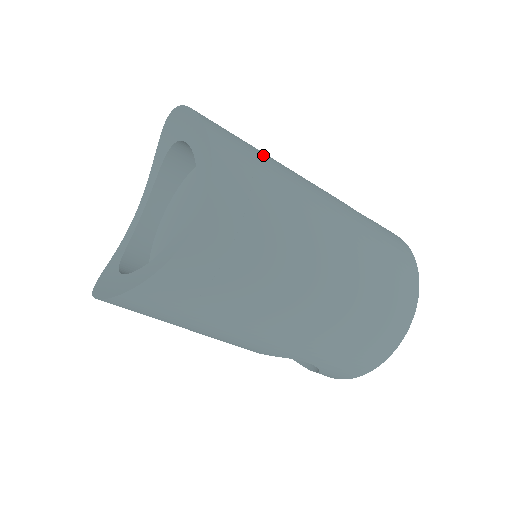
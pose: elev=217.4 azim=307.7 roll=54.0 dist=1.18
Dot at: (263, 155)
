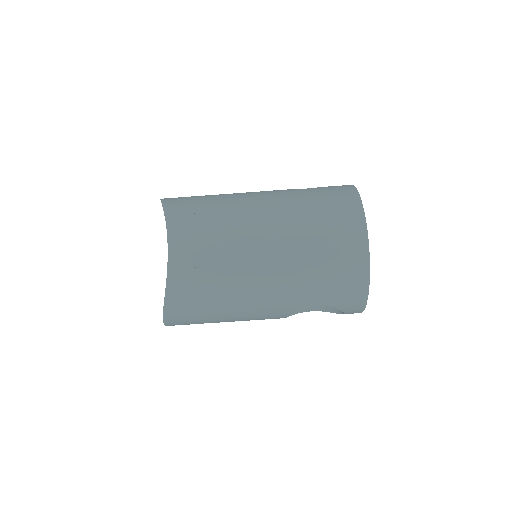
Dot at: (209, 197)
